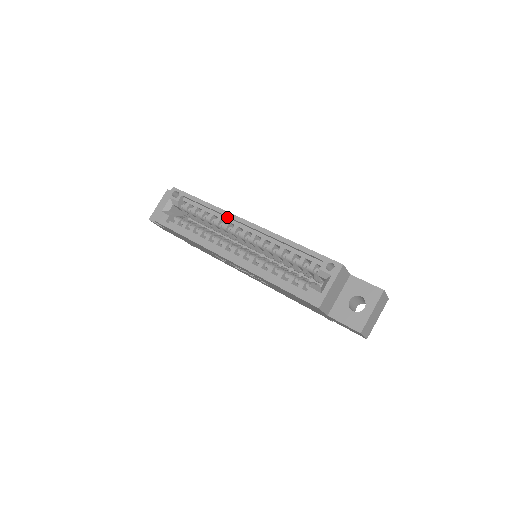
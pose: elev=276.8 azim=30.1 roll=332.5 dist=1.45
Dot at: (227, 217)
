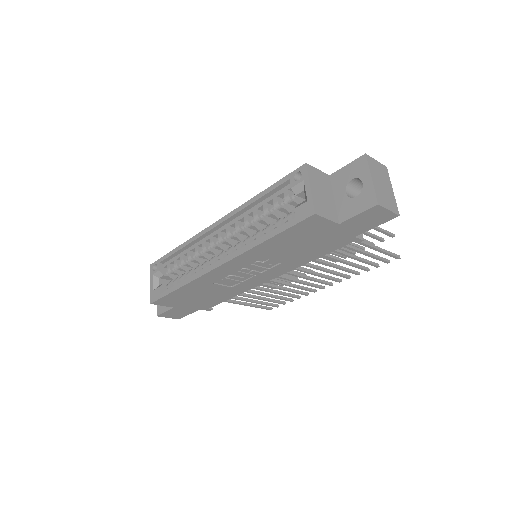
Dot at: (201, 240)
